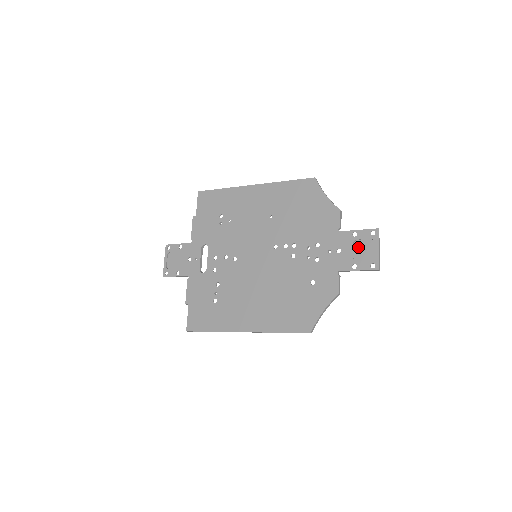
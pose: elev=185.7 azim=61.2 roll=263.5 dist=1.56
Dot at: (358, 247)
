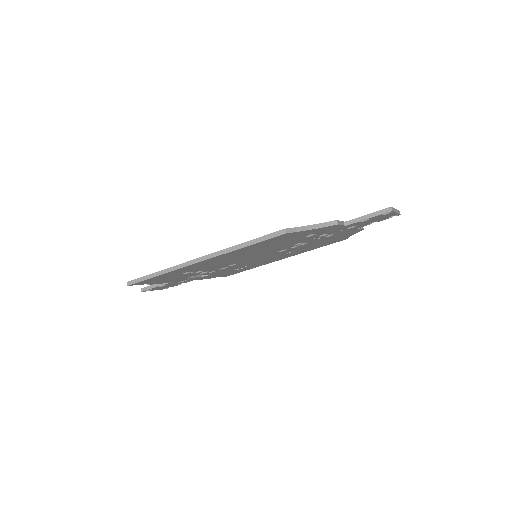
Dot at: occluded
